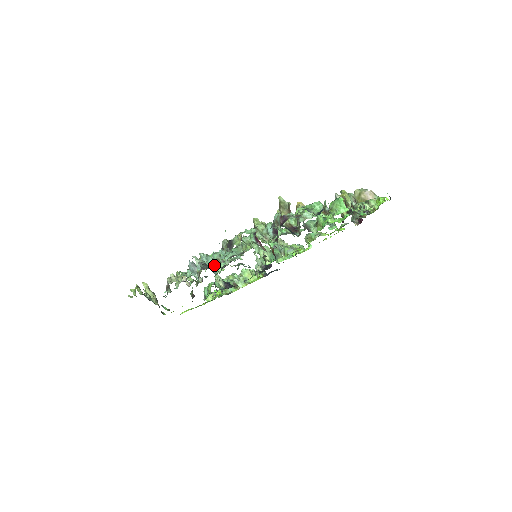
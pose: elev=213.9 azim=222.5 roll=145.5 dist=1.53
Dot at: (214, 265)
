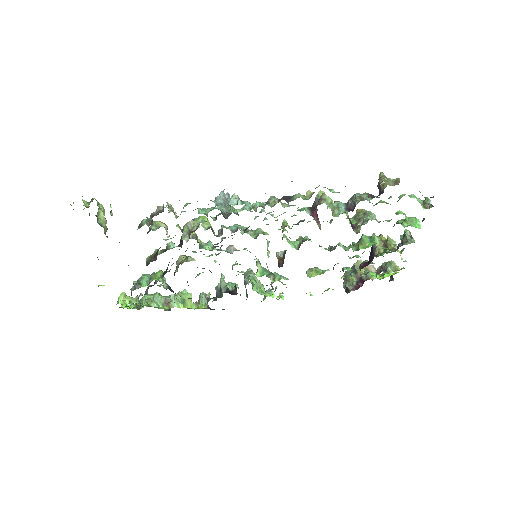
Dot at: occluded
